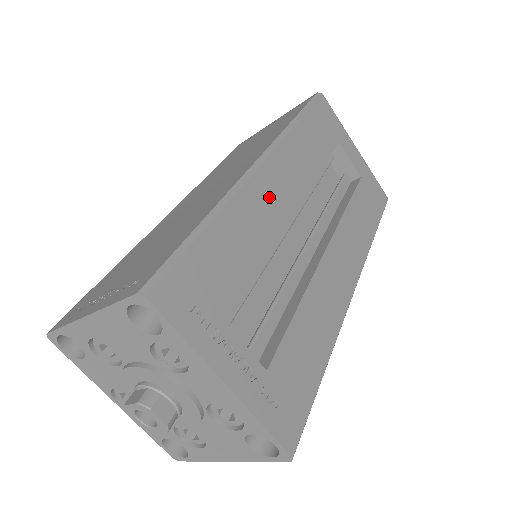
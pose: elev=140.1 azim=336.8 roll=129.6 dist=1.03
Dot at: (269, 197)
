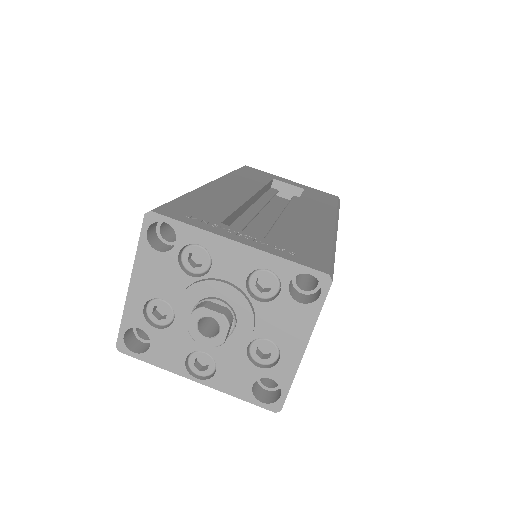
Dot at: (227, 190)
